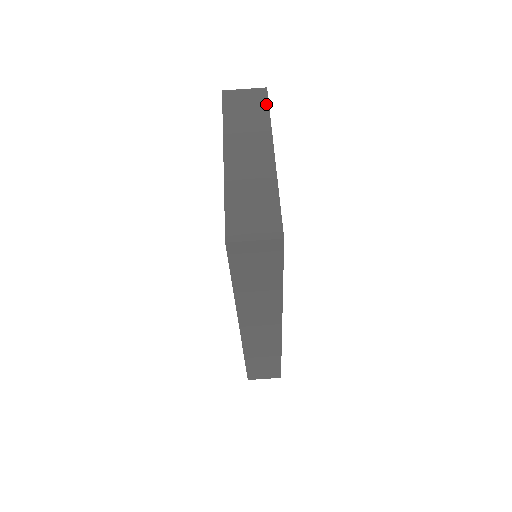
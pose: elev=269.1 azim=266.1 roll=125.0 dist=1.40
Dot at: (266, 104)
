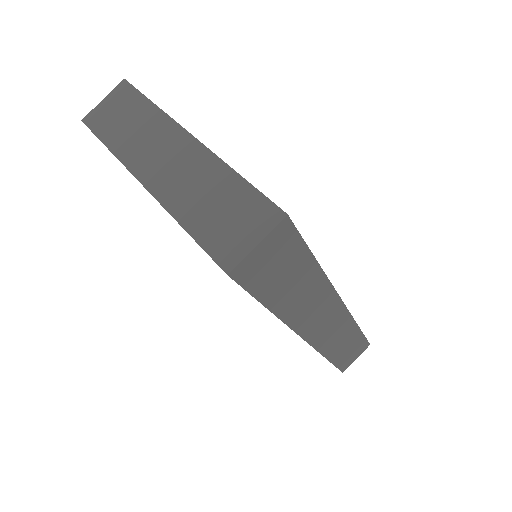
Dot at: (138, 95)
